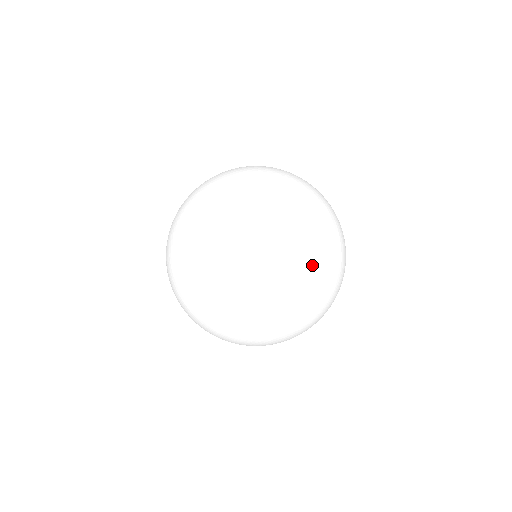
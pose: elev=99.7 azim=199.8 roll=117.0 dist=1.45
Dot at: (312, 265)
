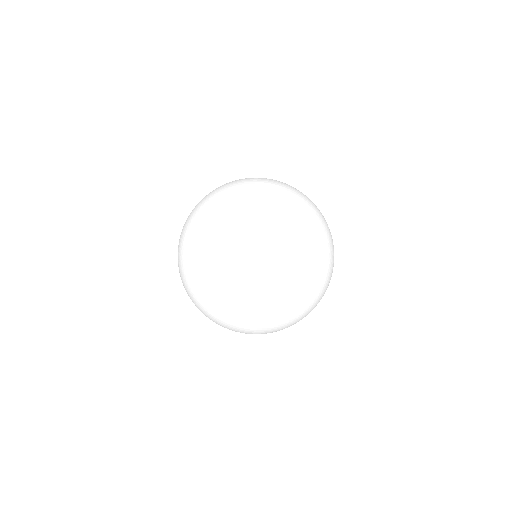
Dot at: (303, 226)
